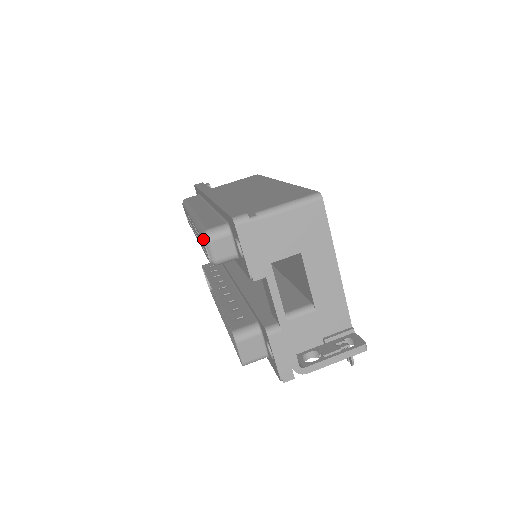
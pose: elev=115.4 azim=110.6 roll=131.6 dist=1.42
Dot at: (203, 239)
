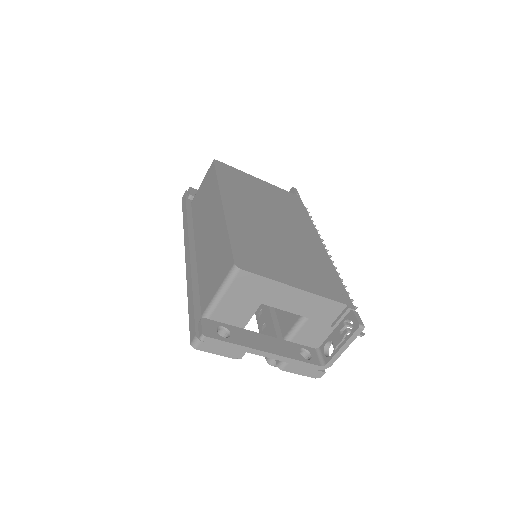
Dot at: occluded
